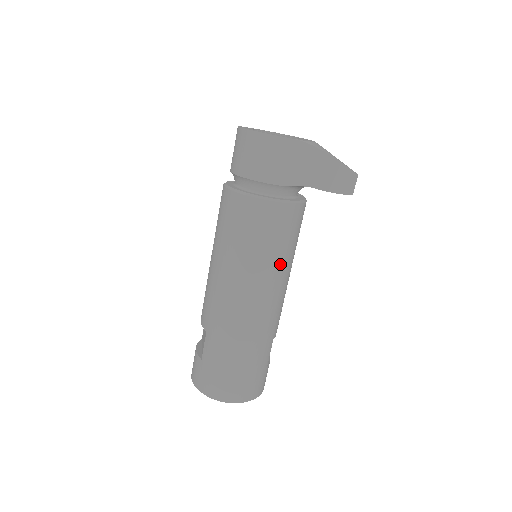
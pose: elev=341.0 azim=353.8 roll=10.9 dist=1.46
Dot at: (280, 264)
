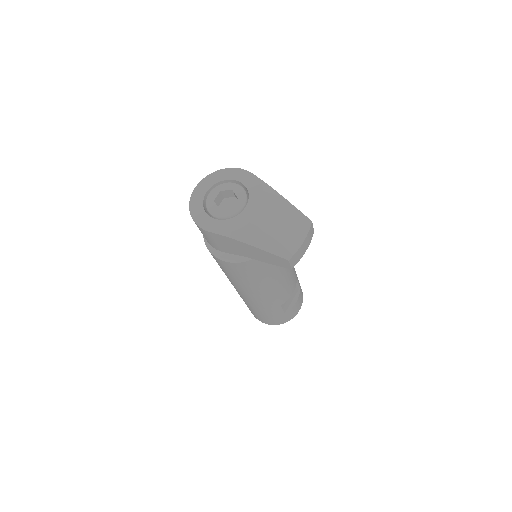
Dot at: (253, 284)
